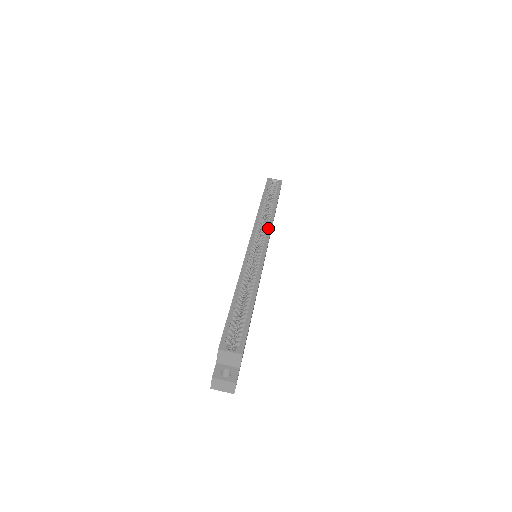
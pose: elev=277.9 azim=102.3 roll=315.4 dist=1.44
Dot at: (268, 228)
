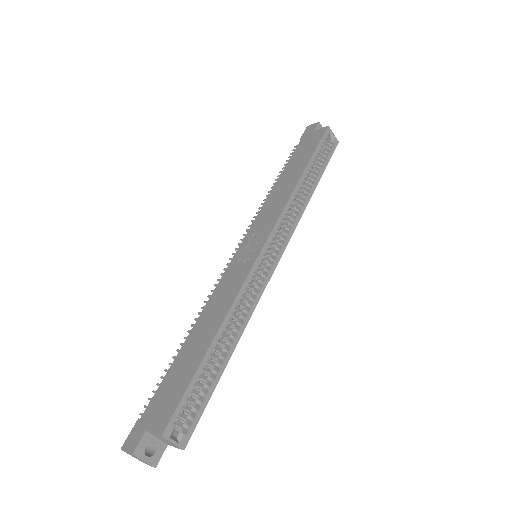
Dot at: (291, 229)
